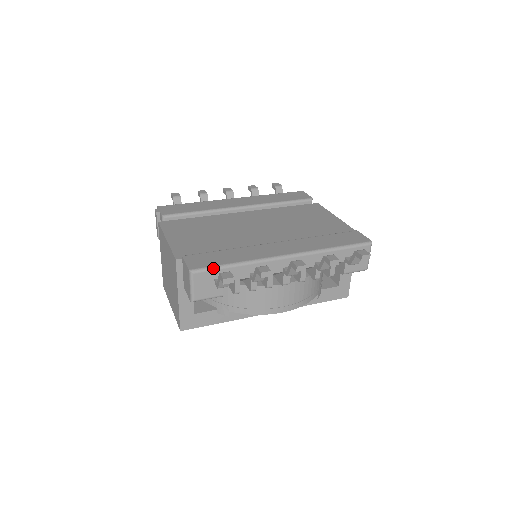
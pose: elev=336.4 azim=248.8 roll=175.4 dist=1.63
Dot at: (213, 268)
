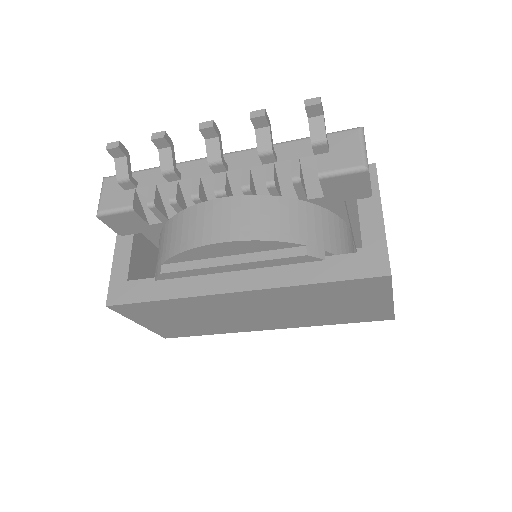
Dot at: occluded
